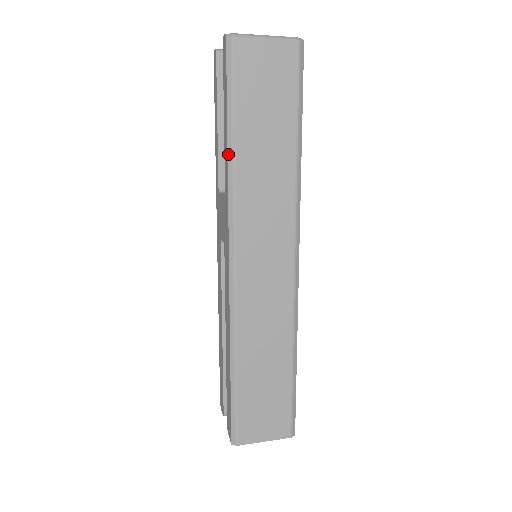
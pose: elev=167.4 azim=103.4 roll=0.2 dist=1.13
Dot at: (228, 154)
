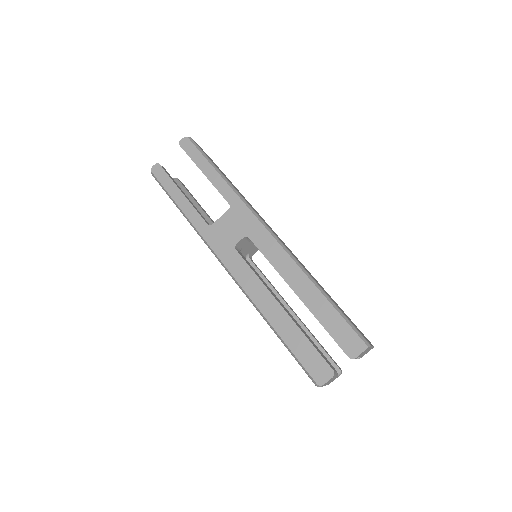
Dot at: (224, 180)
